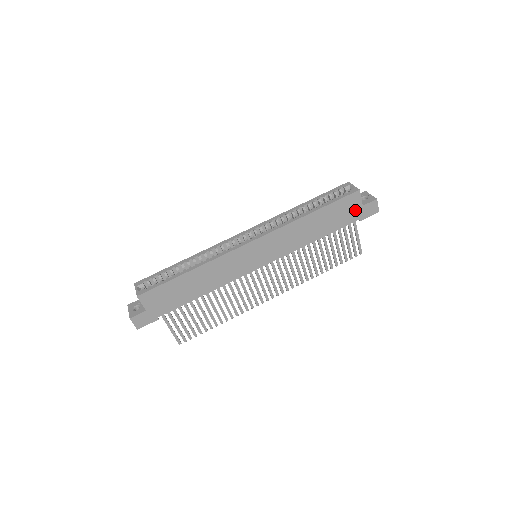
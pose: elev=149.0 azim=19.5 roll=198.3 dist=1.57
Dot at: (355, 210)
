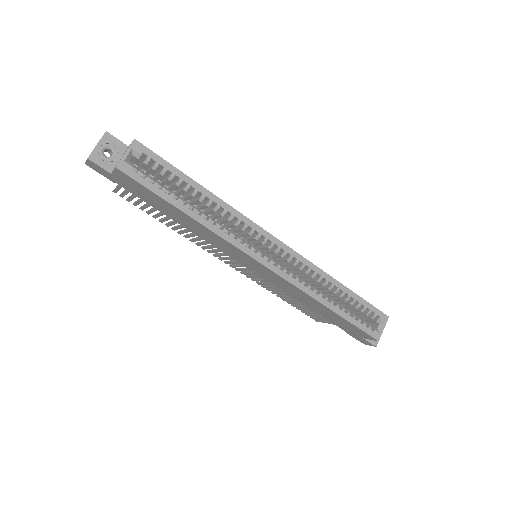
Dot at: (355, 333)
